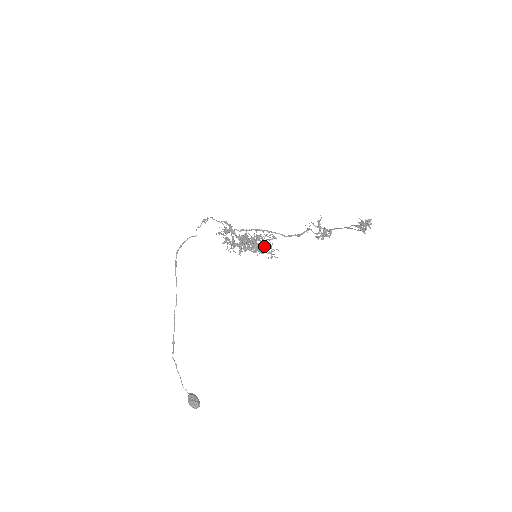
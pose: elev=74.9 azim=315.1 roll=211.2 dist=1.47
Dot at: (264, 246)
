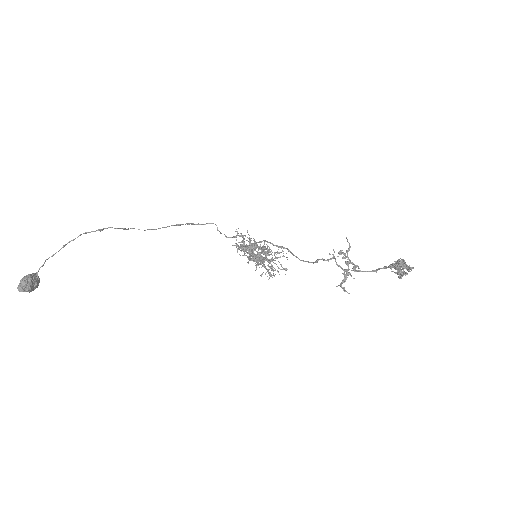
Dot at: occluded
